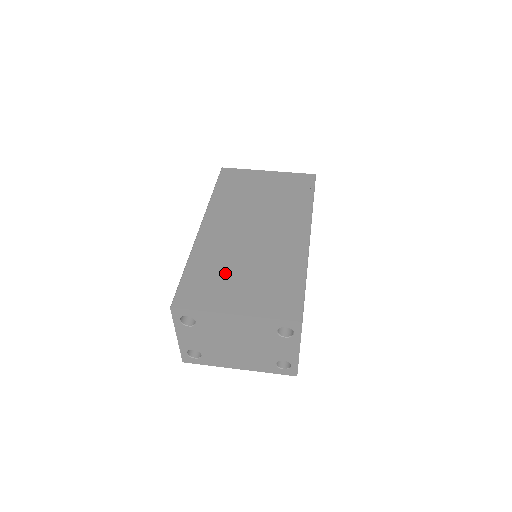
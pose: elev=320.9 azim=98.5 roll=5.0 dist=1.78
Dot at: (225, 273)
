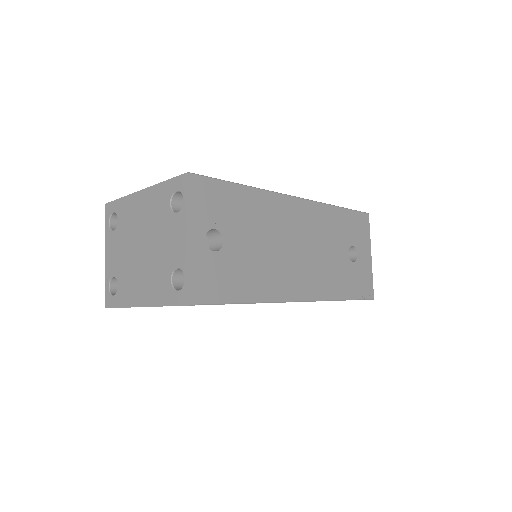
Dot at: occluded
